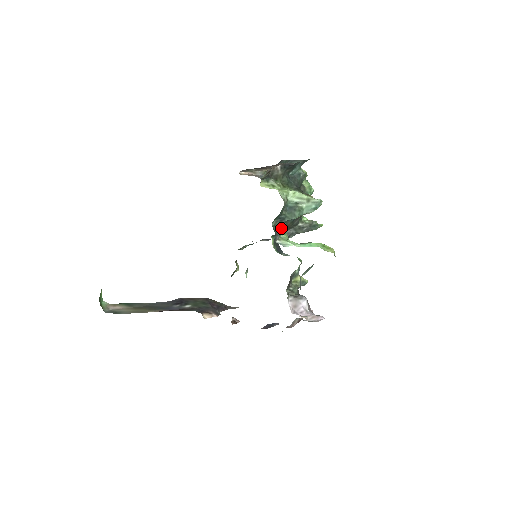
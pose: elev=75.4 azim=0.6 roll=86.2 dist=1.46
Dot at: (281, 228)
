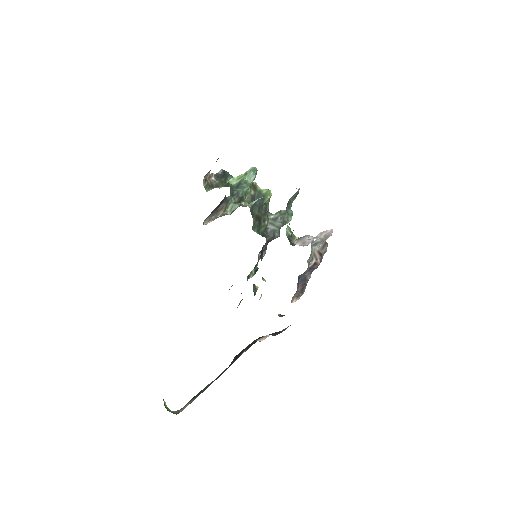
Dot at: (243, 203)
